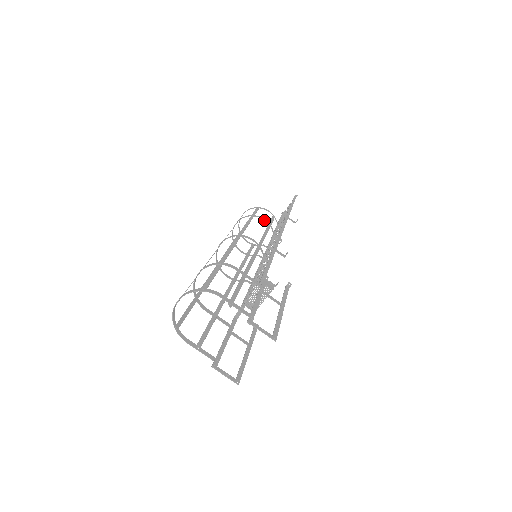
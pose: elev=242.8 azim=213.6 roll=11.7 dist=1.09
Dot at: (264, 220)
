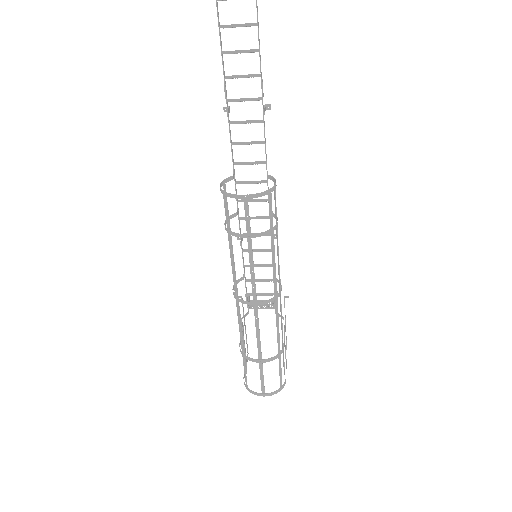
Dot at: occluded
